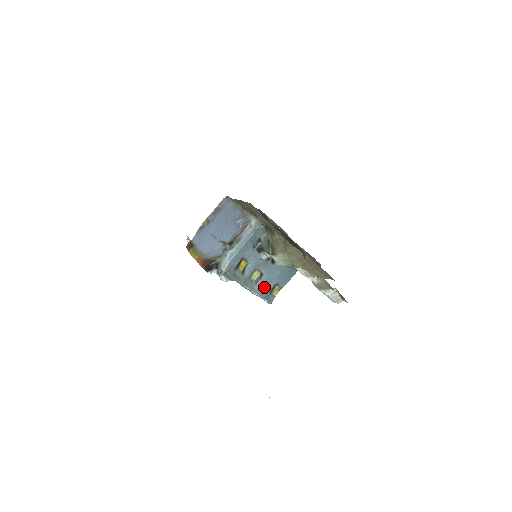
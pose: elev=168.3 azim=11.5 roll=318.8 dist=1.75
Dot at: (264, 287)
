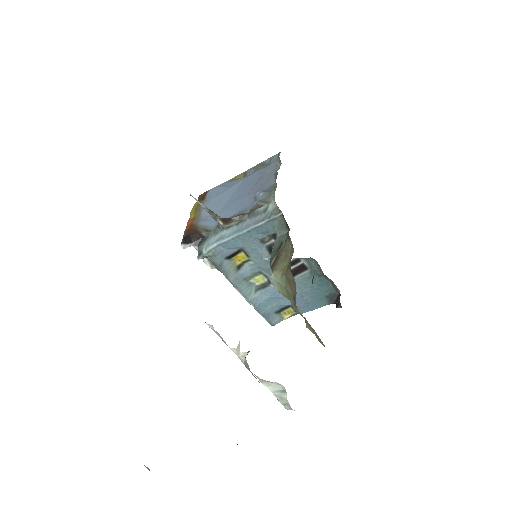
Dot at: (267, 301)
